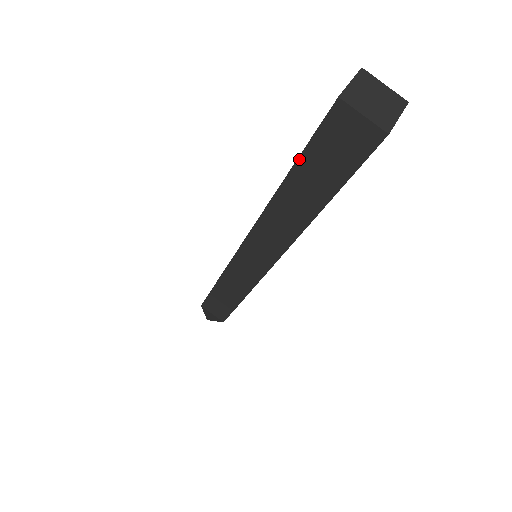
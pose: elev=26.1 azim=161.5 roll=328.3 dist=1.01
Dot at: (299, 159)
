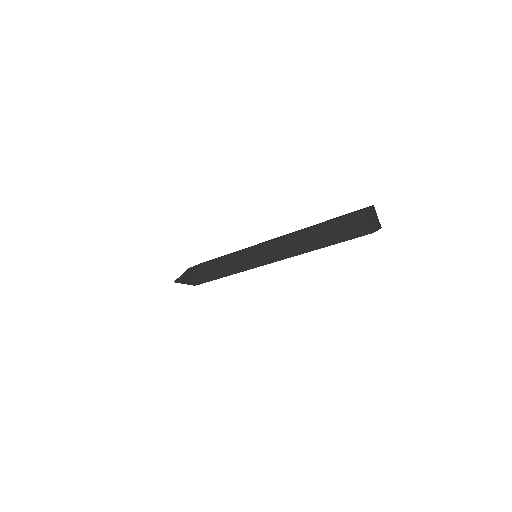
Dot at: (329, 221)
